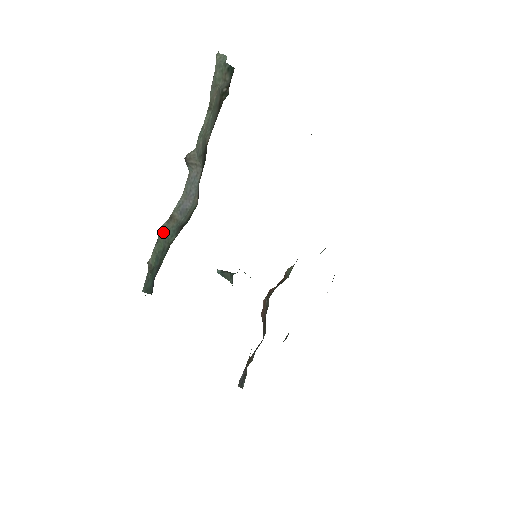
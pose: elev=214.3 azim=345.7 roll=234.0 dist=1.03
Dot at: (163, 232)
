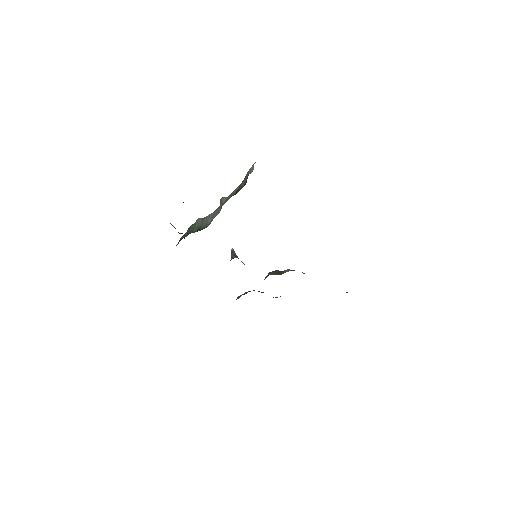
Dot at: (197, 222)
